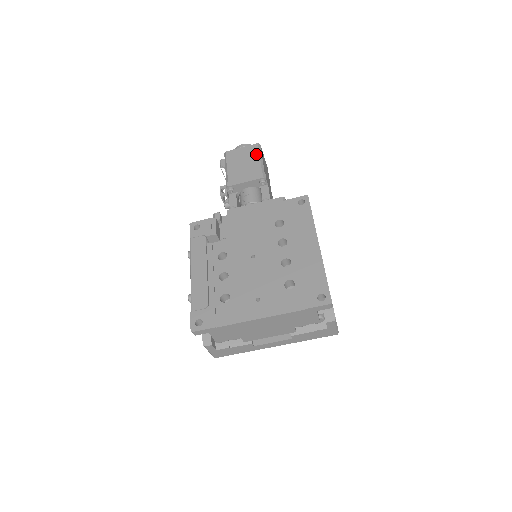
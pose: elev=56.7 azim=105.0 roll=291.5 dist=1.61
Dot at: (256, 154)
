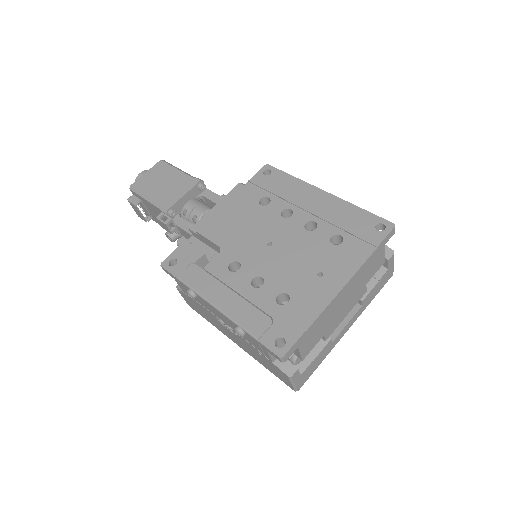
Dot at: (169, 168)
